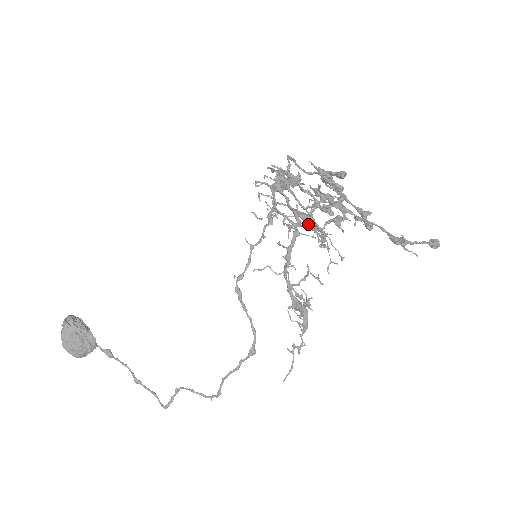
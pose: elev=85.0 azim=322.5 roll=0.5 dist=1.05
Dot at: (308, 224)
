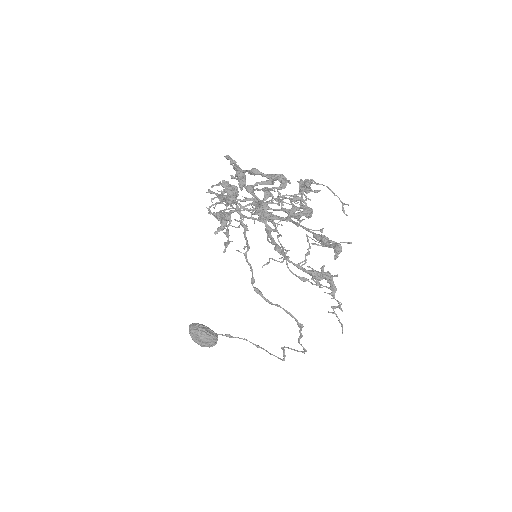
Dot at: (301, 180)
